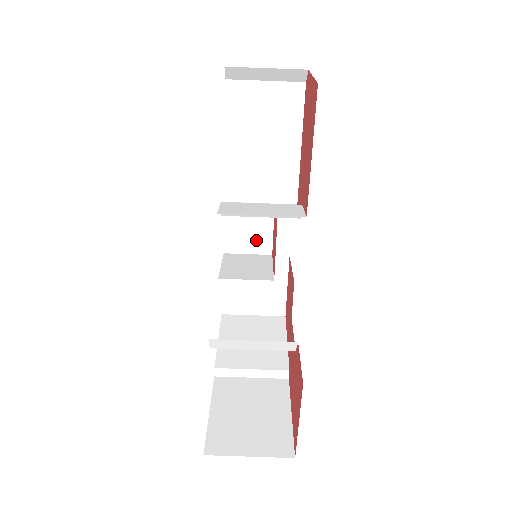
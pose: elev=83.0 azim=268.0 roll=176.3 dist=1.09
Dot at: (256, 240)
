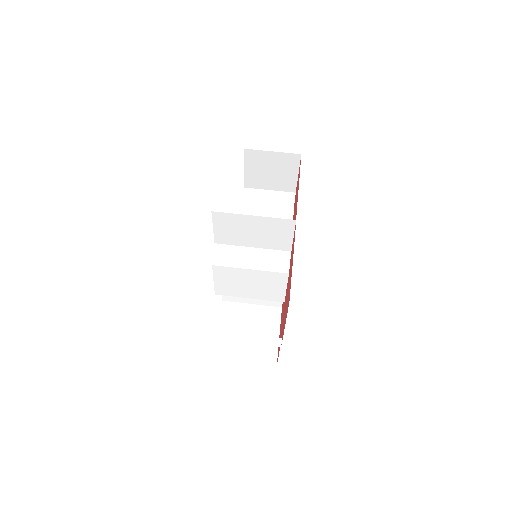
Dot at: occluded
